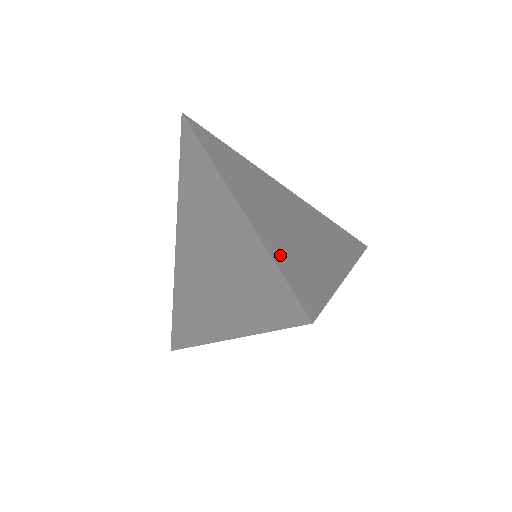
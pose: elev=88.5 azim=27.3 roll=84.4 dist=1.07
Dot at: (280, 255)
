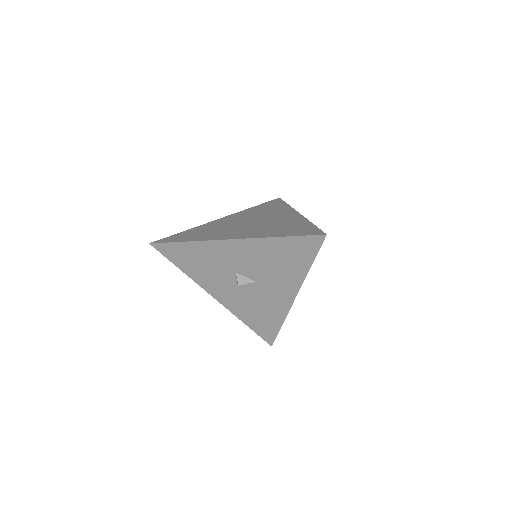
Dot at: occluded
